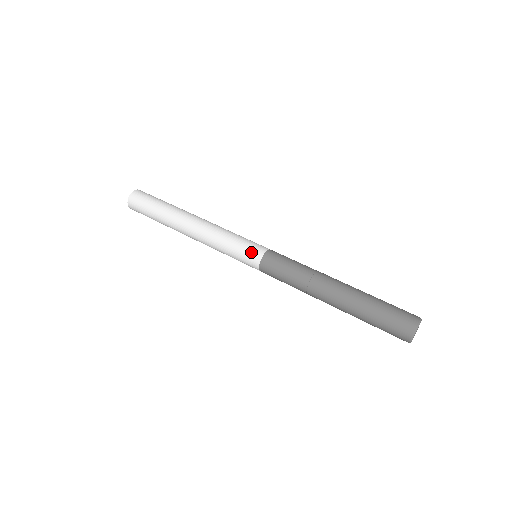
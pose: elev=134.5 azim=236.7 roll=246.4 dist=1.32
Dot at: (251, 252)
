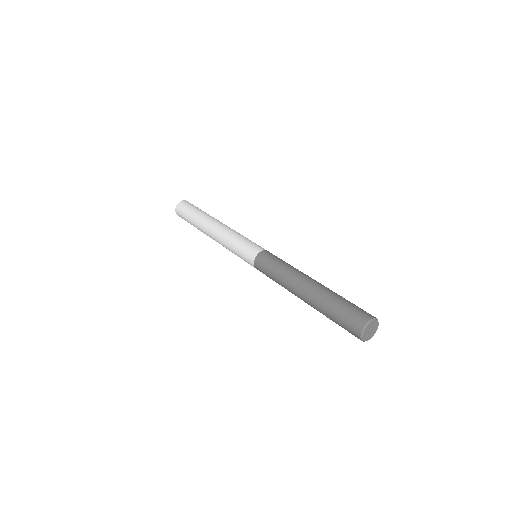
Dot at: (247, 256)
